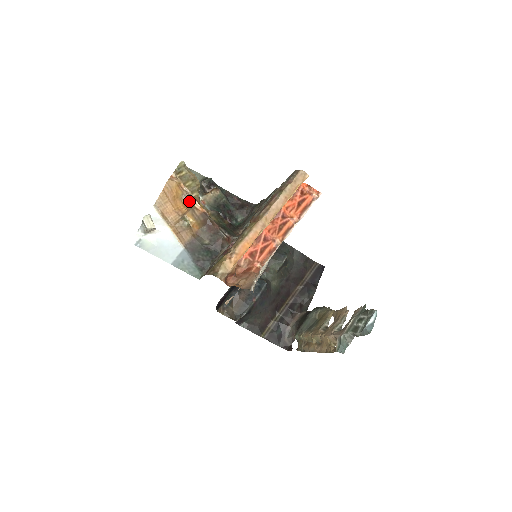
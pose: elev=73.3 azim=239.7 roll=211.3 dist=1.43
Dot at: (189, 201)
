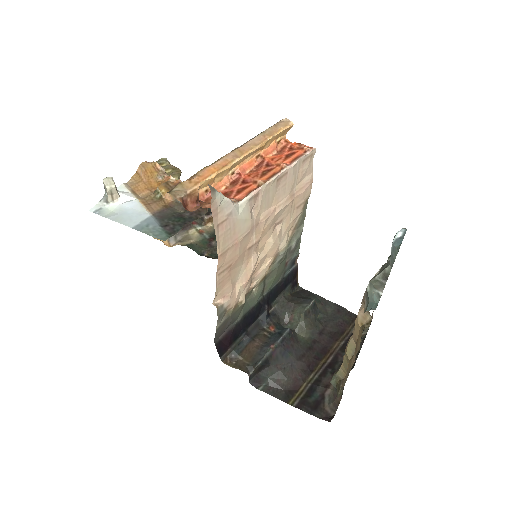
Dot at: (165, 180)
